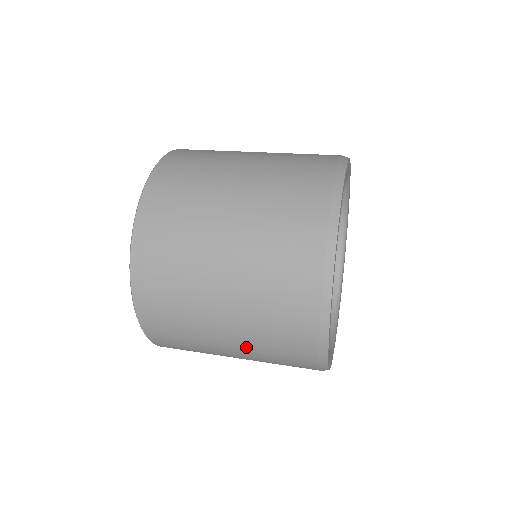
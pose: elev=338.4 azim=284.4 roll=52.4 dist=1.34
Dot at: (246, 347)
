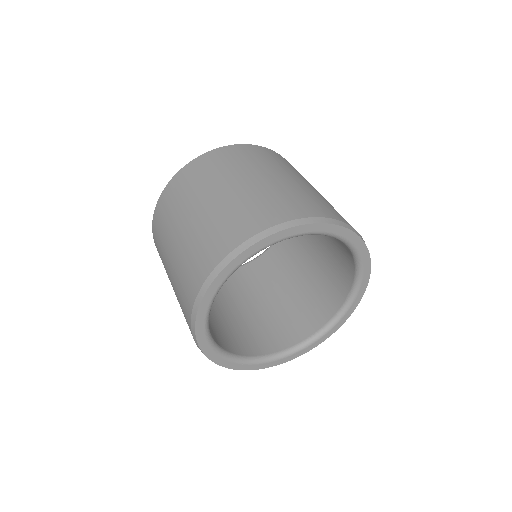
Dot at: occluded
